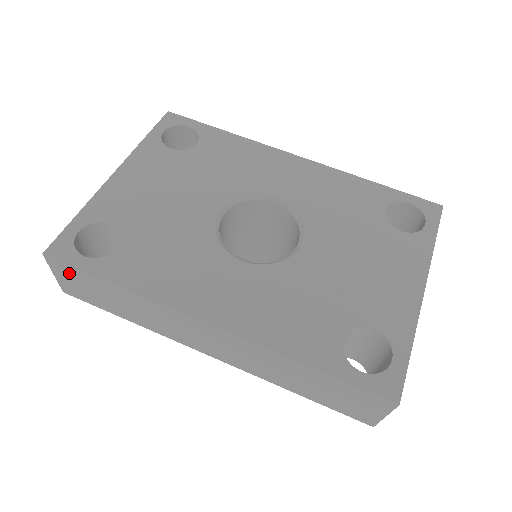
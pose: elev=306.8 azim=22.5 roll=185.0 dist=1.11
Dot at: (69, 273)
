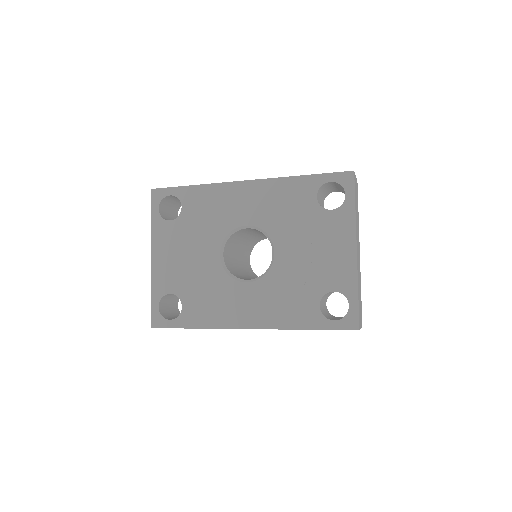
Dot at: occluded
